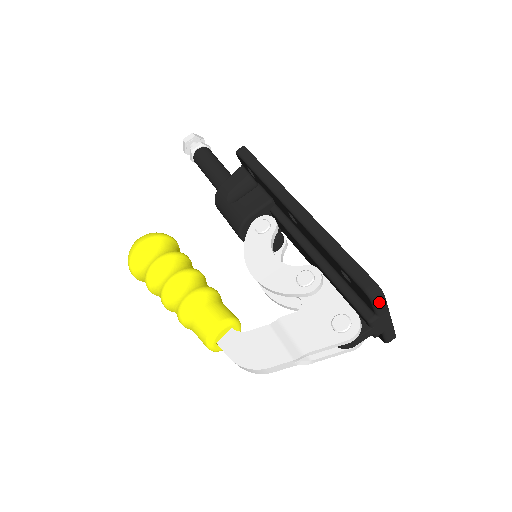
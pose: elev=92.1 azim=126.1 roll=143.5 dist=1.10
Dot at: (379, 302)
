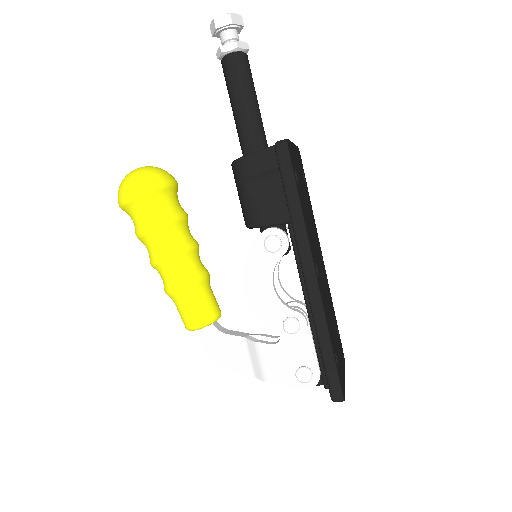
Dot at: occluded
